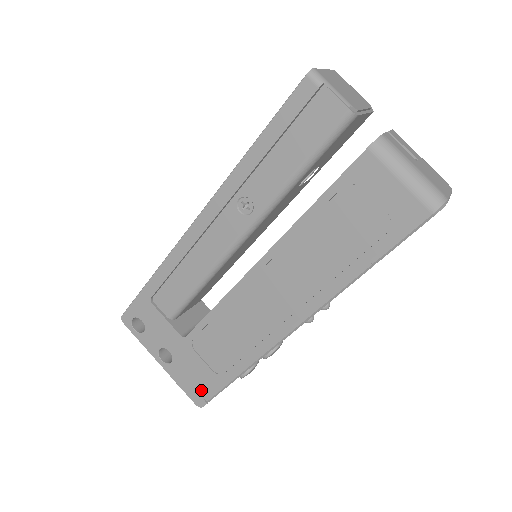
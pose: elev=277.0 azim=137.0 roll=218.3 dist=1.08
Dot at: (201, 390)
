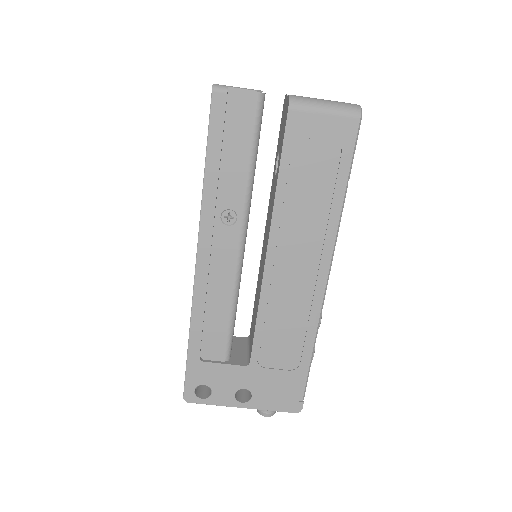
Dot at: (291, 396)
